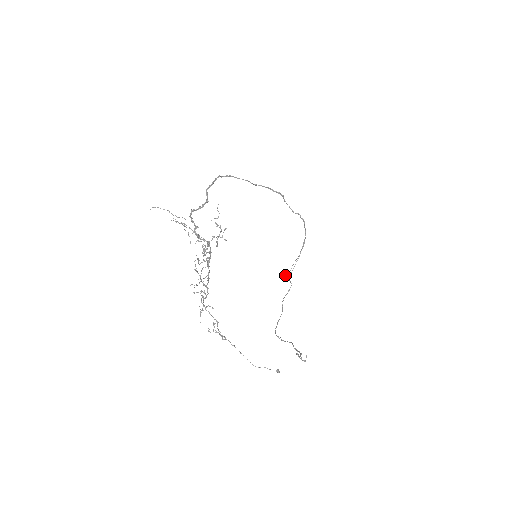
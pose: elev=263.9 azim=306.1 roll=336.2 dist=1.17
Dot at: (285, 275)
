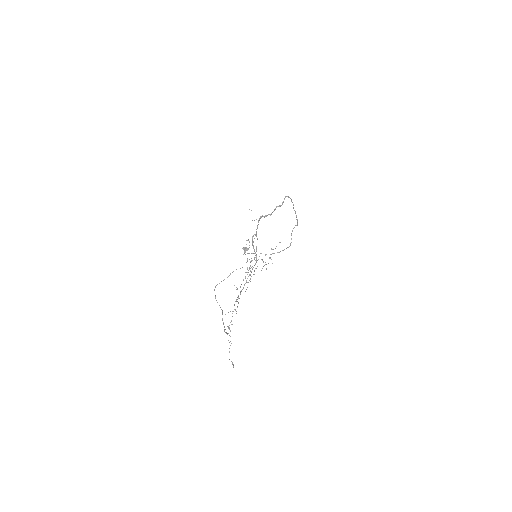
Dot at: (244, 248)
